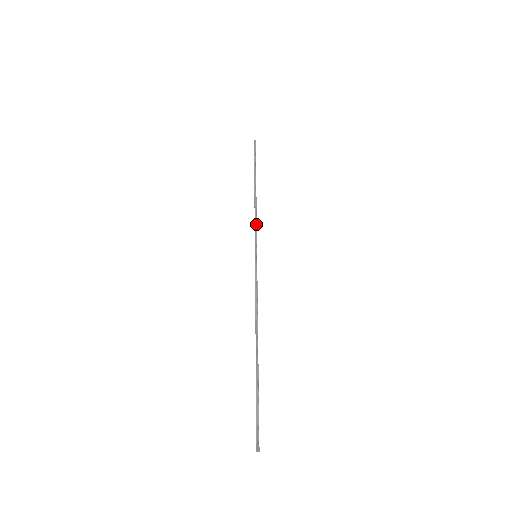
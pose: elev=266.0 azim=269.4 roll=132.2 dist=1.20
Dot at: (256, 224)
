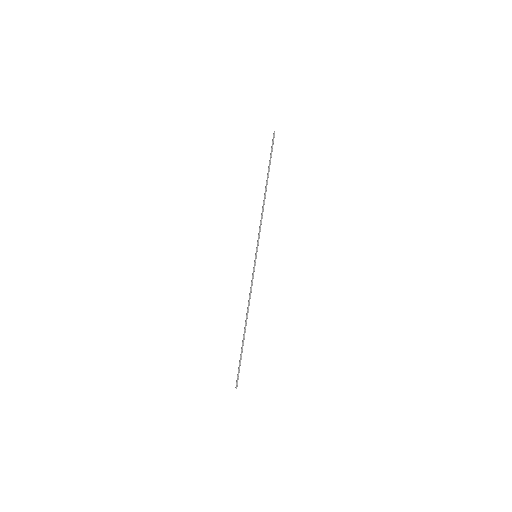
Dot at: occluded
